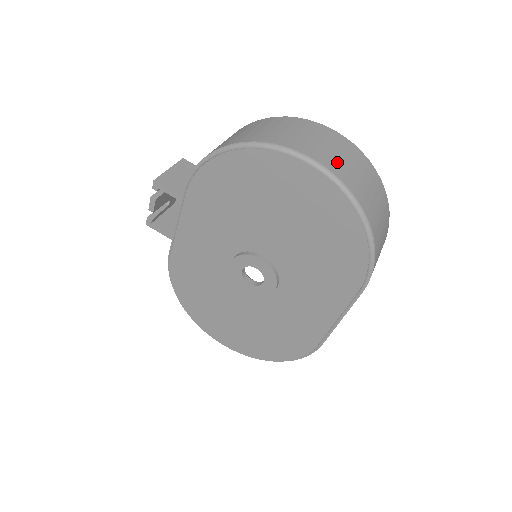
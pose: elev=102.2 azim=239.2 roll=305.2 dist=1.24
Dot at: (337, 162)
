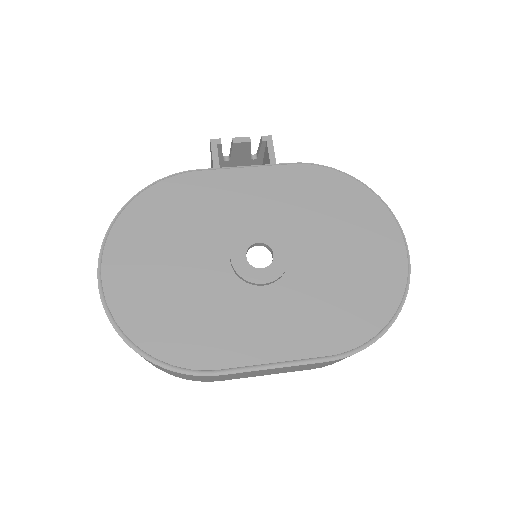
Dot at: occluded
